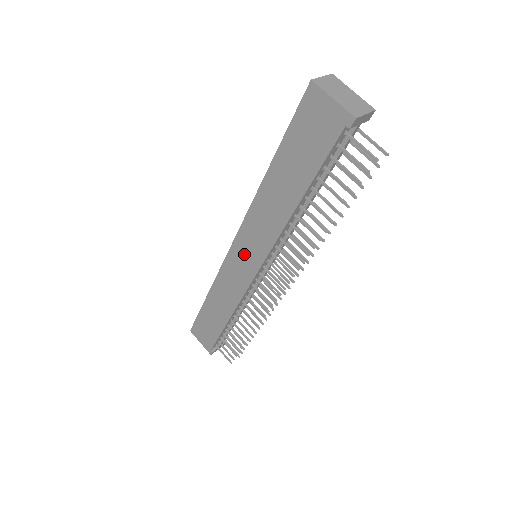
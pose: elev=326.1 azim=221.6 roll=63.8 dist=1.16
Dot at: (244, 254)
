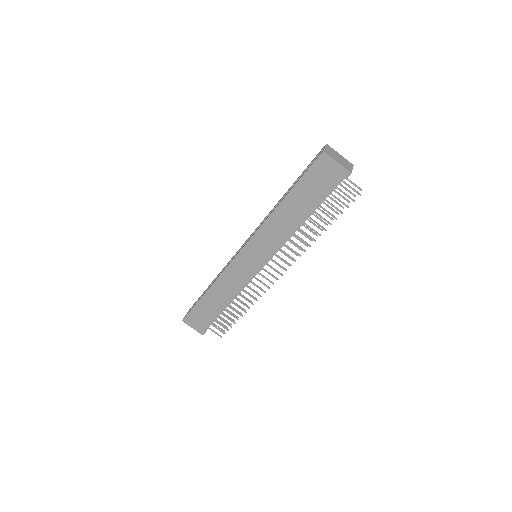
Dot at: (251, 256)
